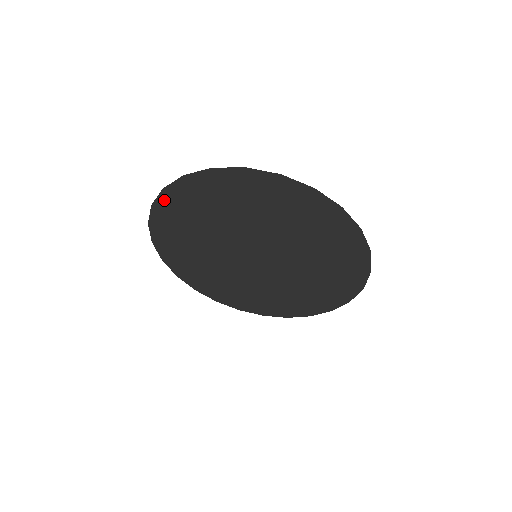
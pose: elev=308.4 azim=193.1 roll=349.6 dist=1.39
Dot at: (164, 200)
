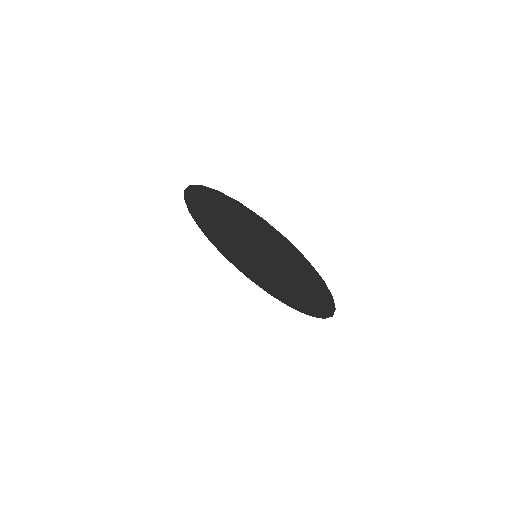
Dot at: (253, 214)
